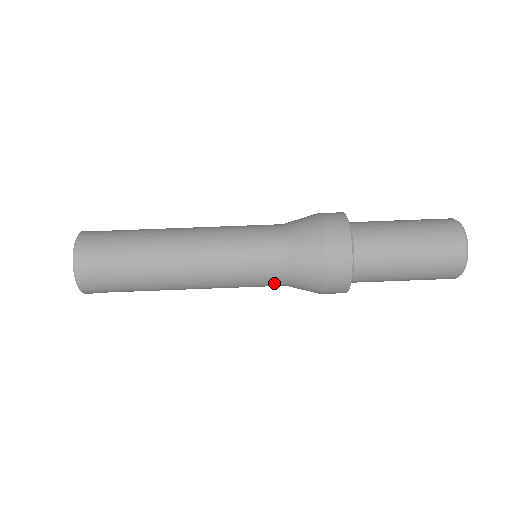
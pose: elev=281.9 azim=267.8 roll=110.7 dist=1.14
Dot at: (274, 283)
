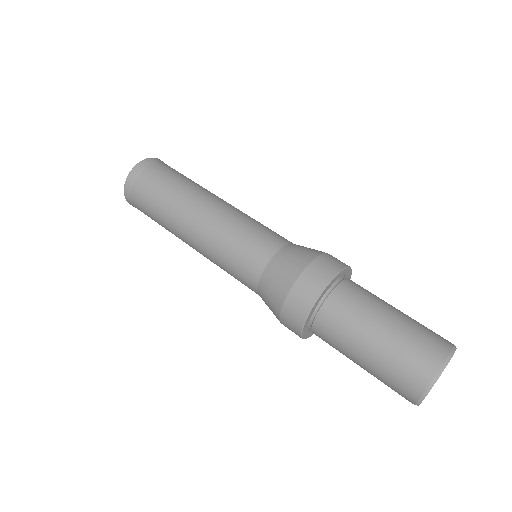
Dot at: (251, 289)
